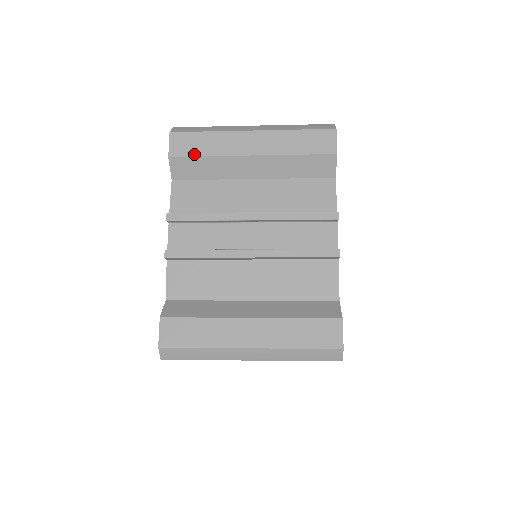
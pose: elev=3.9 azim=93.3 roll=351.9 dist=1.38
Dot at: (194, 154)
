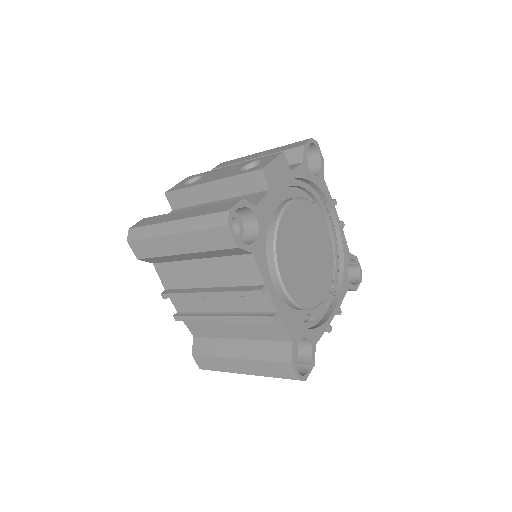
Dot at: (149, 256)
